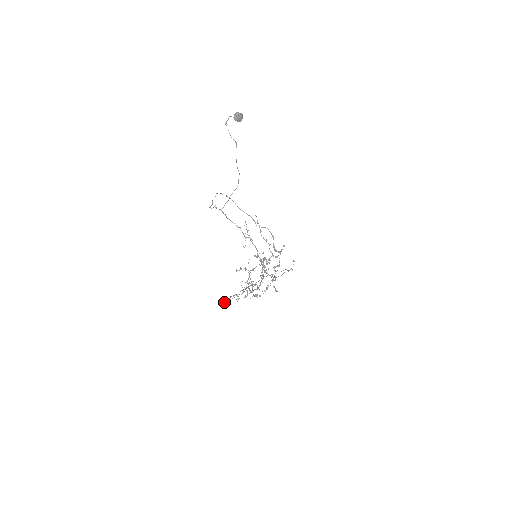
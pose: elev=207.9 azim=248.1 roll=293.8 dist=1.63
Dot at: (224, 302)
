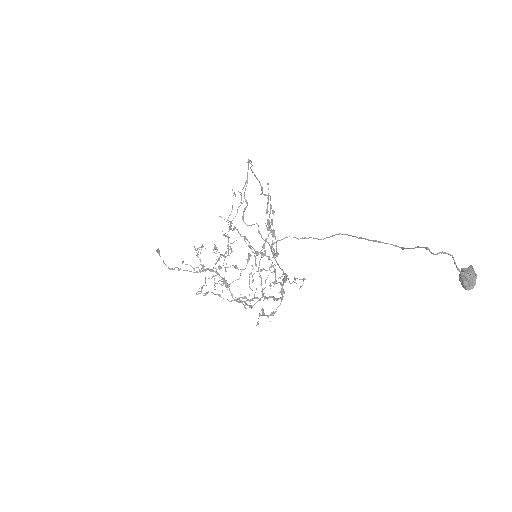
Dot at: occluded
